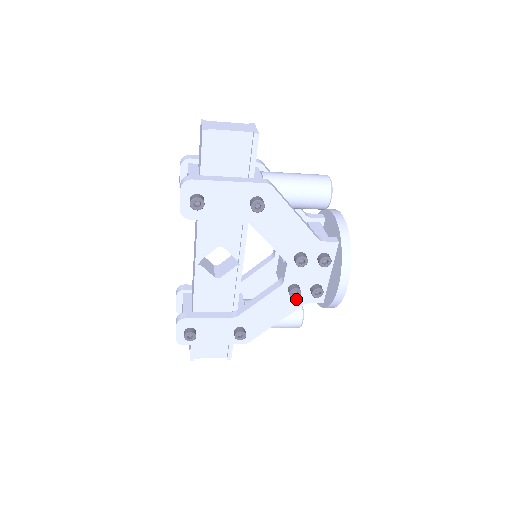
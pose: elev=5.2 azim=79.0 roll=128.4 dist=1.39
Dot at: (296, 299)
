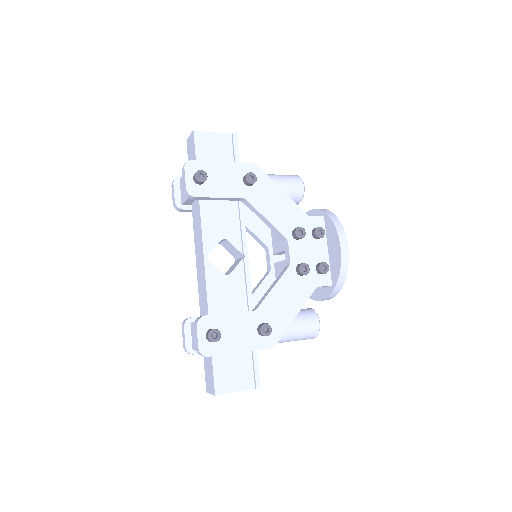
Dot at: (307, 282)
